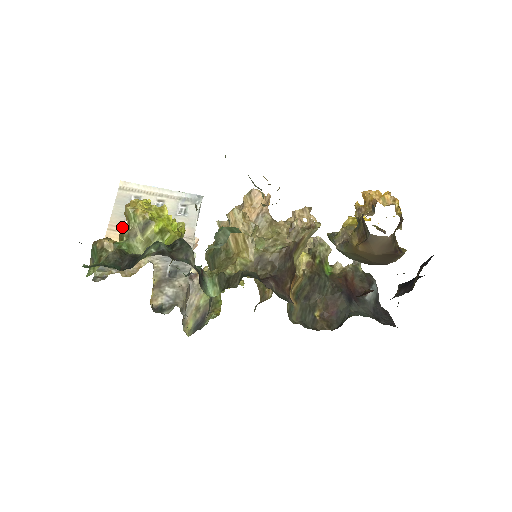
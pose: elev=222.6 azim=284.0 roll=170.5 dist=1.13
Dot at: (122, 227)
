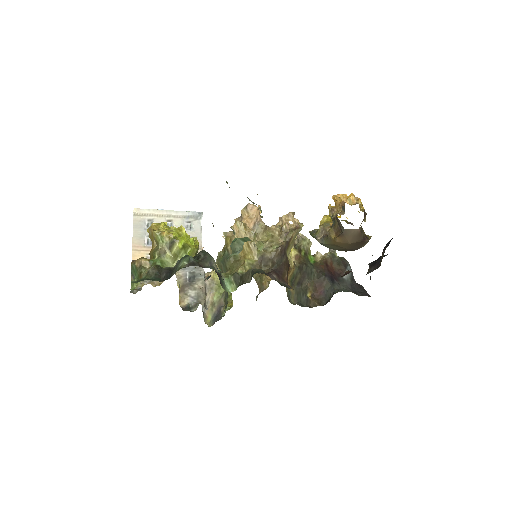
Dot at: (143, 247)
